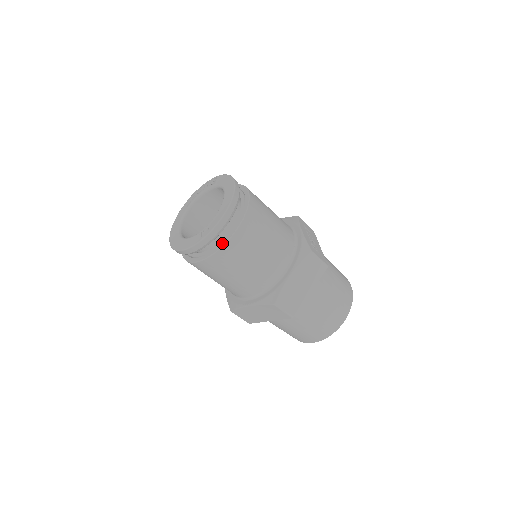
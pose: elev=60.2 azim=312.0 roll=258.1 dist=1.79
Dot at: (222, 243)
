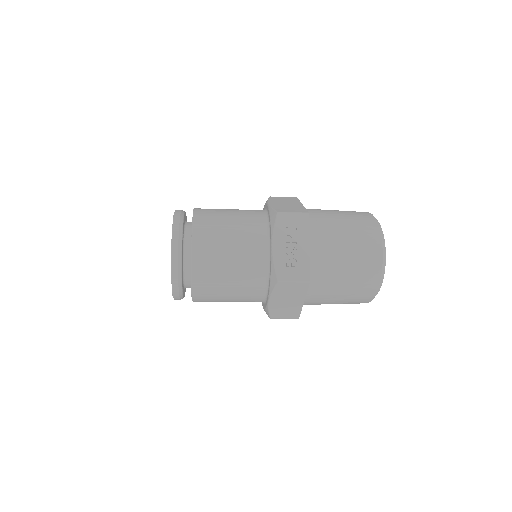
Dot at: occluded
